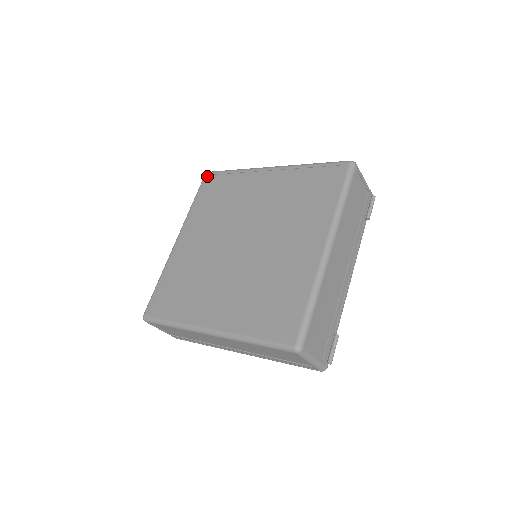
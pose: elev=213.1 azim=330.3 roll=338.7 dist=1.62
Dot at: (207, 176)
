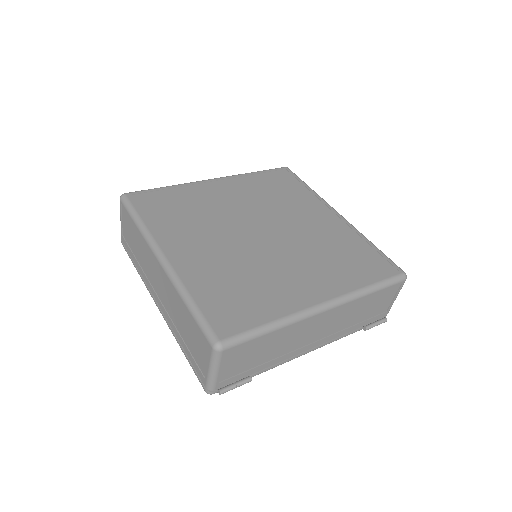
Dot at: (285, 169)
